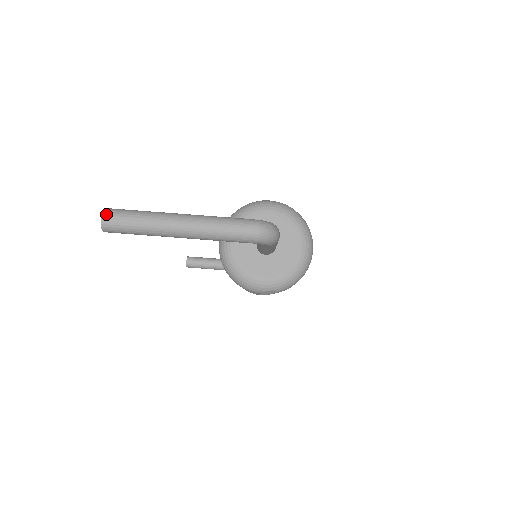
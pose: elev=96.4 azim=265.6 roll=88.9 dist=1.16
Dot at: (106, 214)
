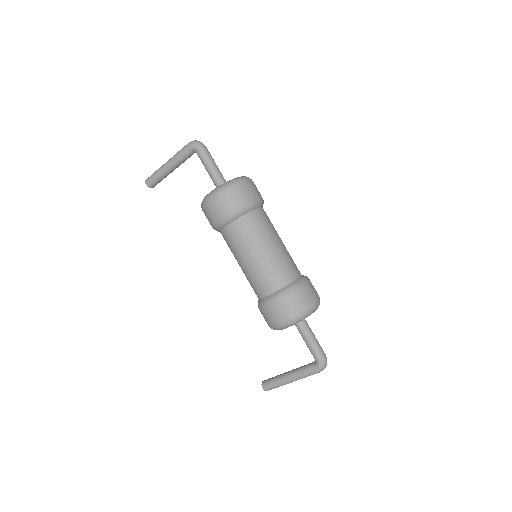
Dot at: occluded
